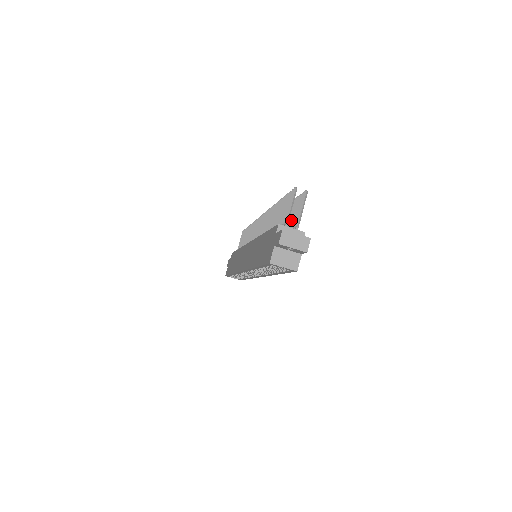
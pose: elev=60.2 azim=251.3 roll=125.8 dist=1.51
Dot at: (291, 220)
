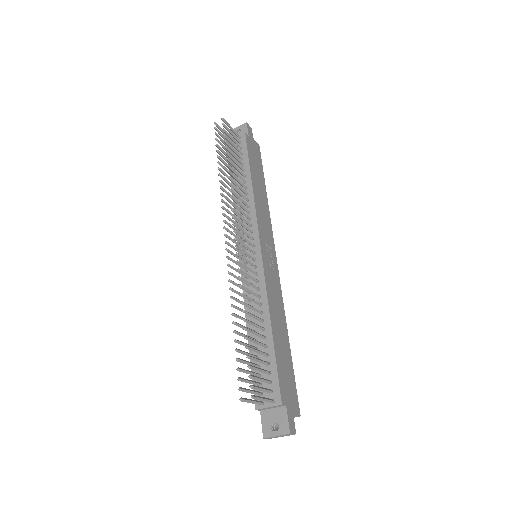
Dot at: occluded
